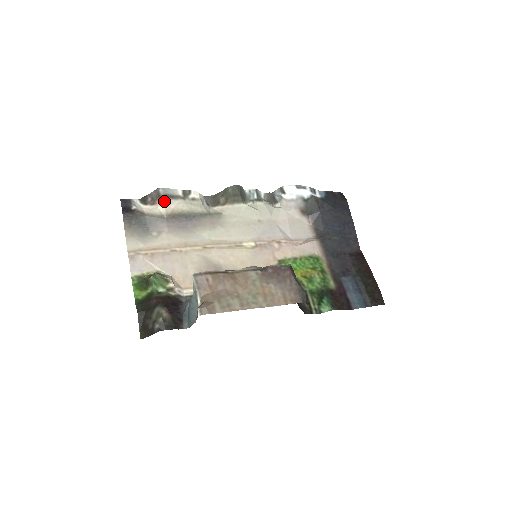
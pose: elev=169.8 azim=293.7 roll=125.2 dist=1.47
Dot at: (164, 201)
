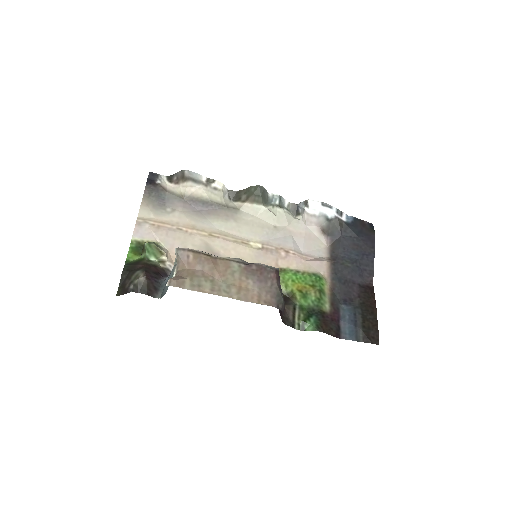
Dot at: (187, 183)
